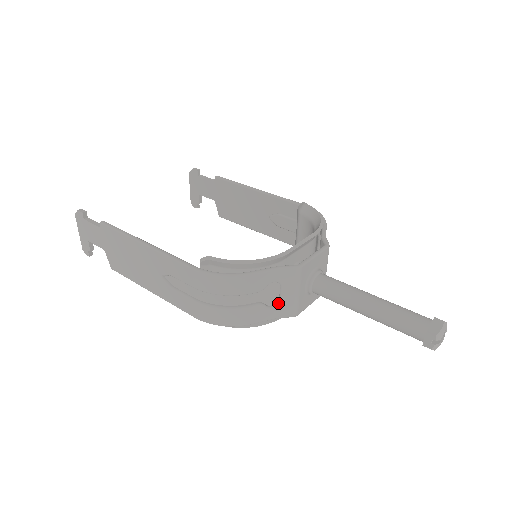
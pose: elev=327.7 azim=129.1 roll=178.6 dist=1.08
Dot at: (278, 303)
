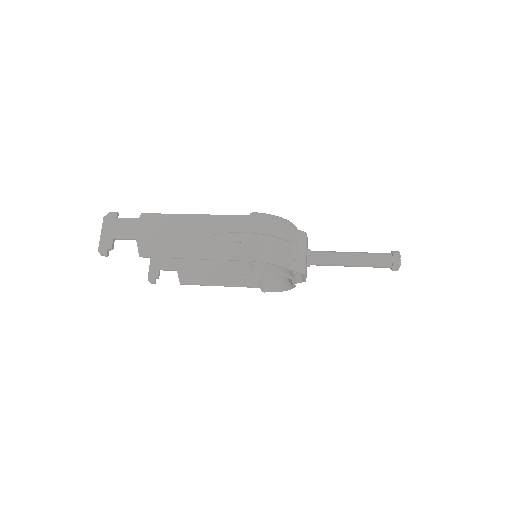
Dot at: (296, 258)
